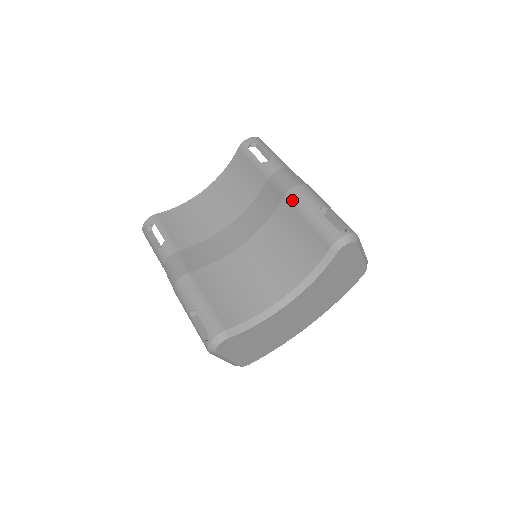
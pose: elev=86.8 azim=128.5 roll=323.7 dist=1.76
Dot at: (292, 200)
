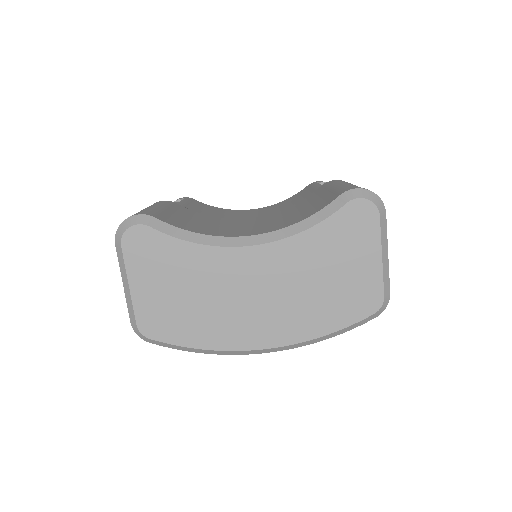
Dot at: (329, 183)
